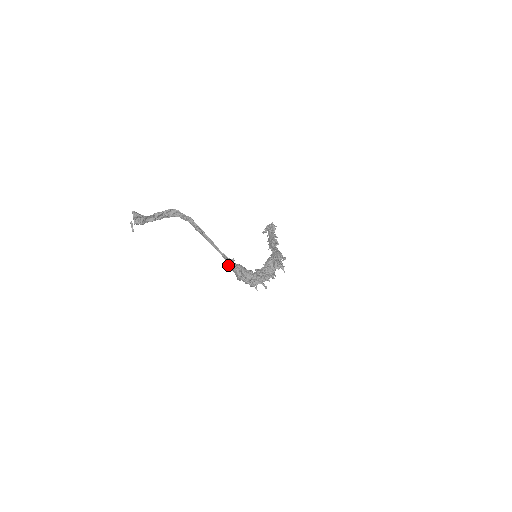
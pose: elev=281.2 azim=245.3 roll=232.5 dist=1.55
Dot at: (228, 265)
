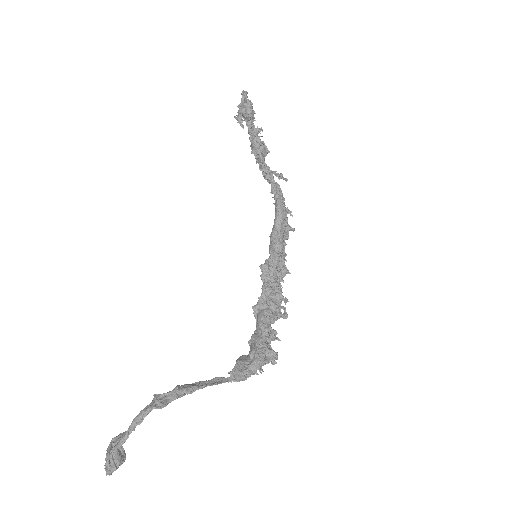
Dot at: (240, 365)
